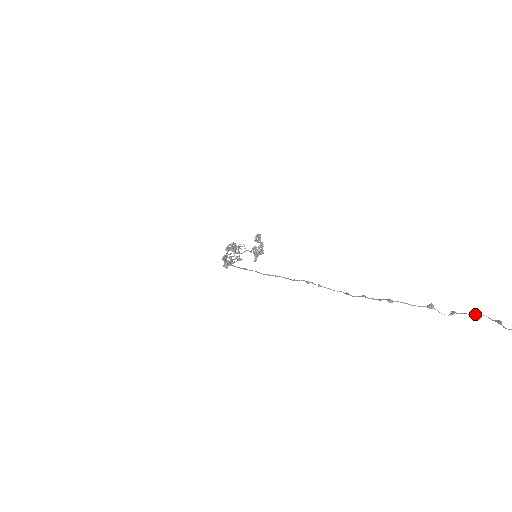
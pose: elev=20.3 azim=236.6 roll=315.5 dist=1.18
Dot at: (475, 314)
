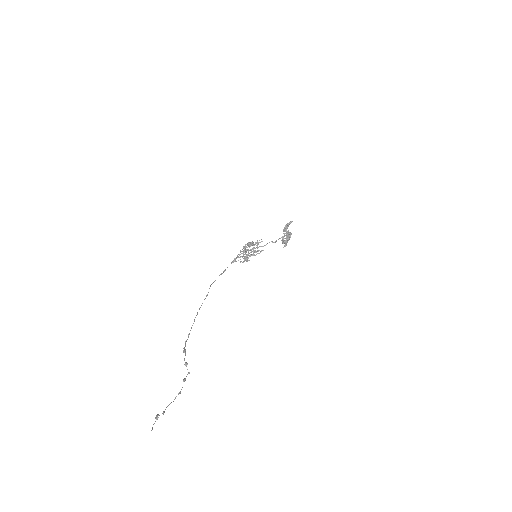
Dot at: (183, 381)
